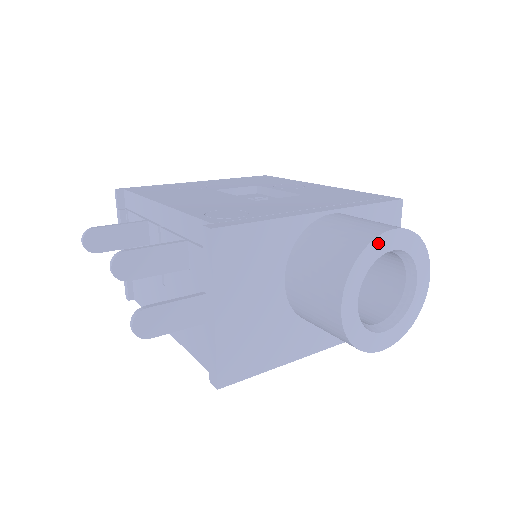
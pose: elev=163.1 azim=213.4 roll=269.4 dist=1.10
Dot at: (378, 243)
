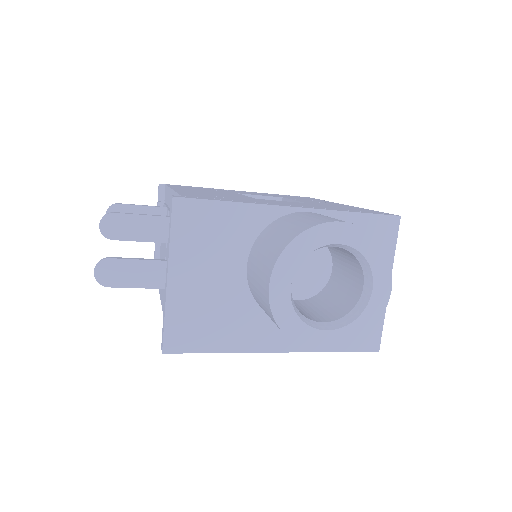
Dot at: (320, 231)
